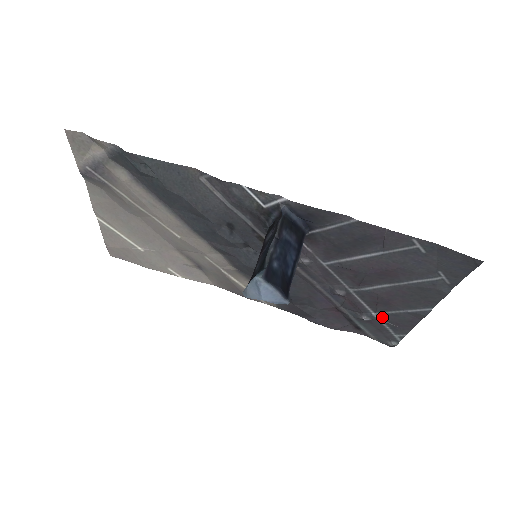
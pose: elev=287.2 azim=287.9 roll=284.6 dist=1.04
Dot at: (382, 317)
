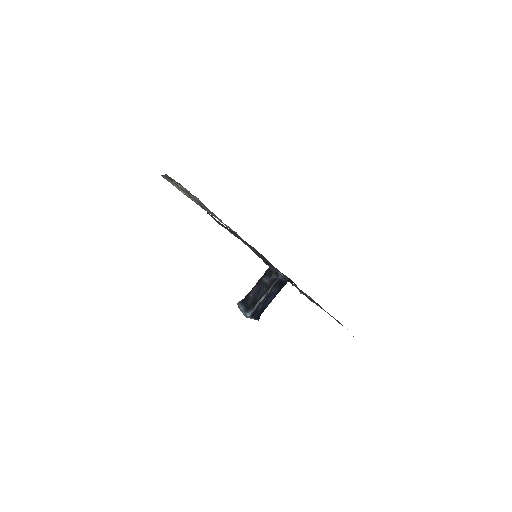
Dot at: occluded
